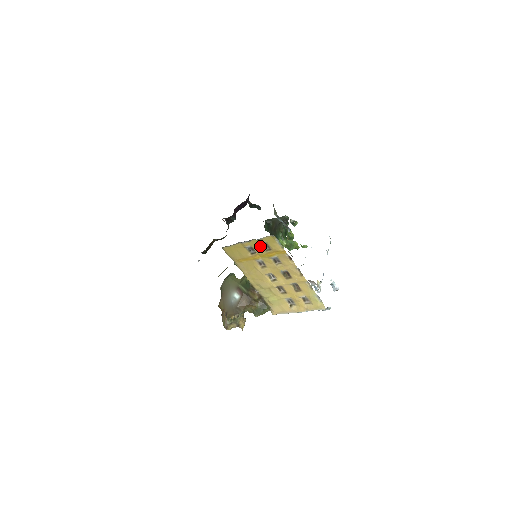
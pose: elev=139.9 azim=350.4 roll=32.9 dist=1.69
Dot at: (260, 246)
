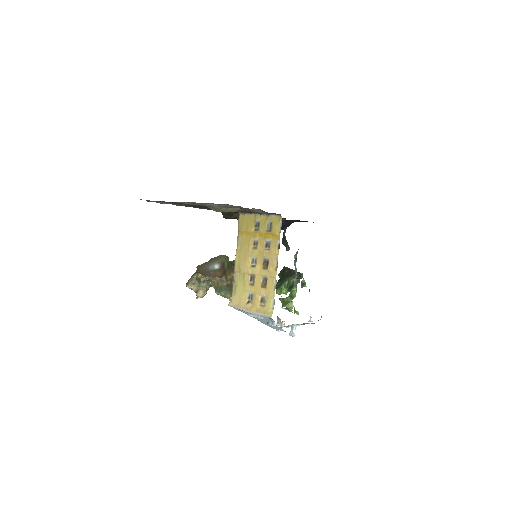
Dot at: (266, 224)
